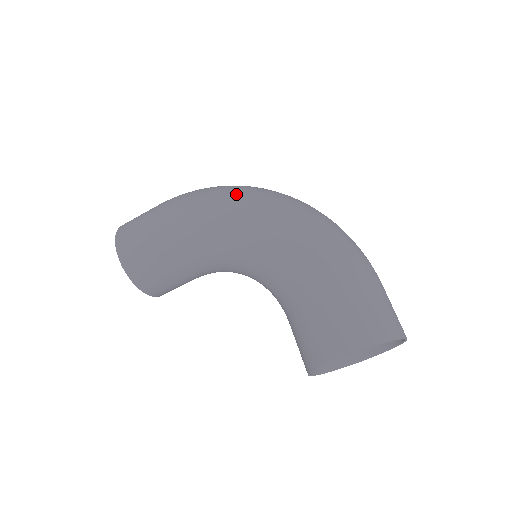
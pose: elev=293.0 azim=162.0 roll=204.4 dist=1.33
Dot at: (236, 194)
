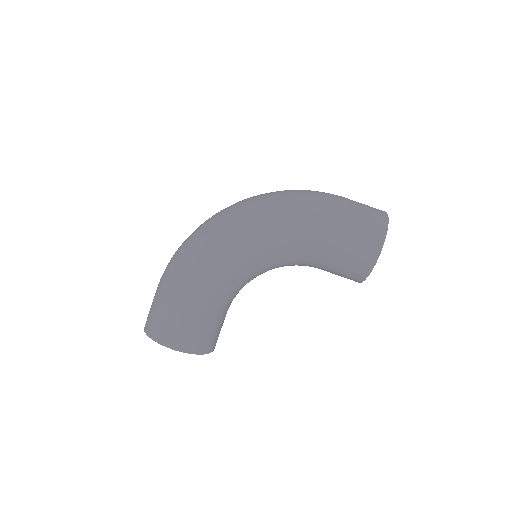
Dot at: (216, 234)
